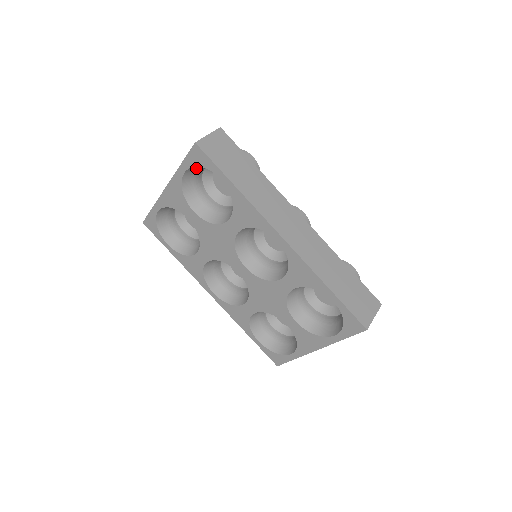
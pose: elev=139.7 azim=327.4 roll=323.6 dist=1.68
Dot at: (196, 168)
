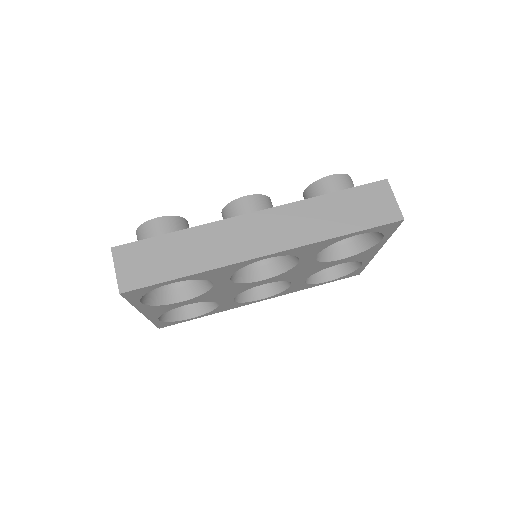
Dot at: occluded
